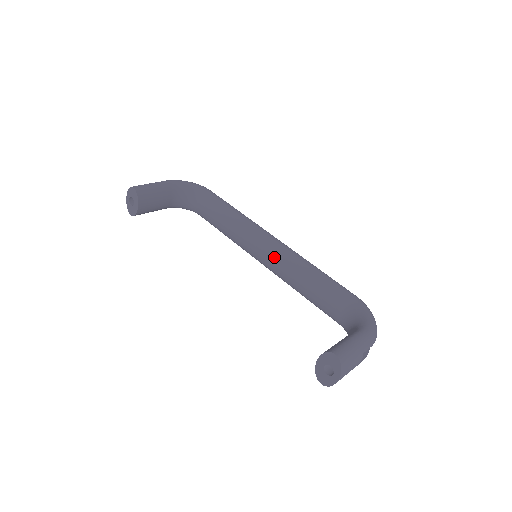
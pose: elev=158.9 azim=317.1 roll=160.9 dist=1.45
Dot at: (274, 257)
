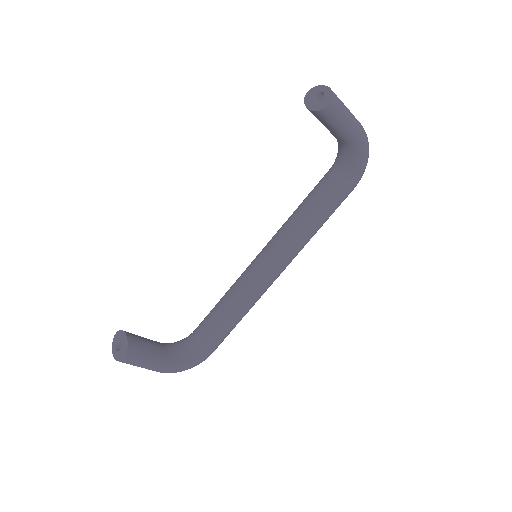
Dot at: (270, 244)
